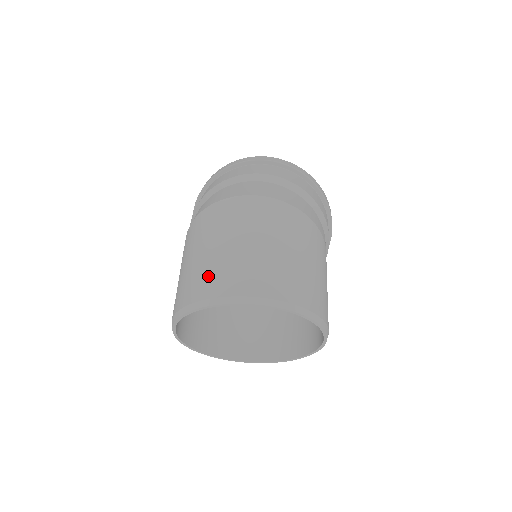
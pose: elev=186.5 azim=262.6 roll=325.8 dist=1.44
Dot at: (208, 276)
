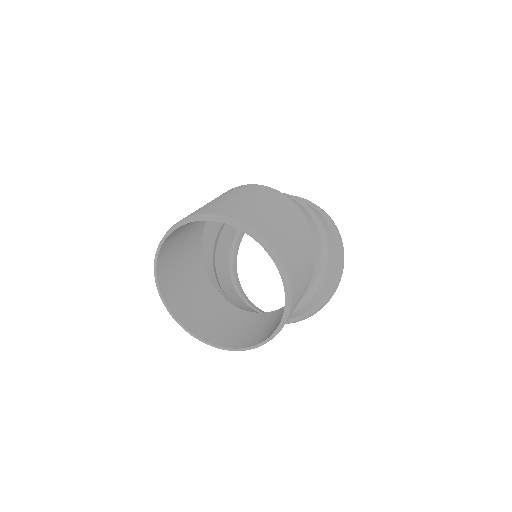
Dot at: occluded
